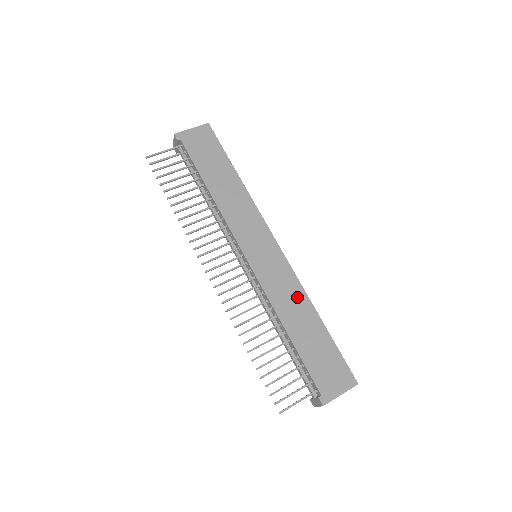
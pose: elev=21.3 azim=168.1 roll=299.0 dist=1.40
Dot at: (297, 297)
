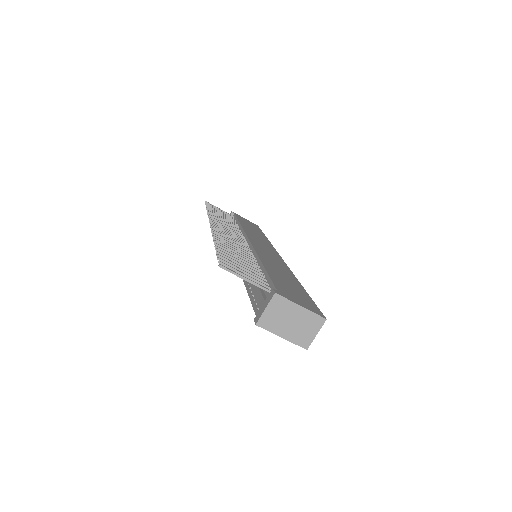
Dot at: (284, 269)
